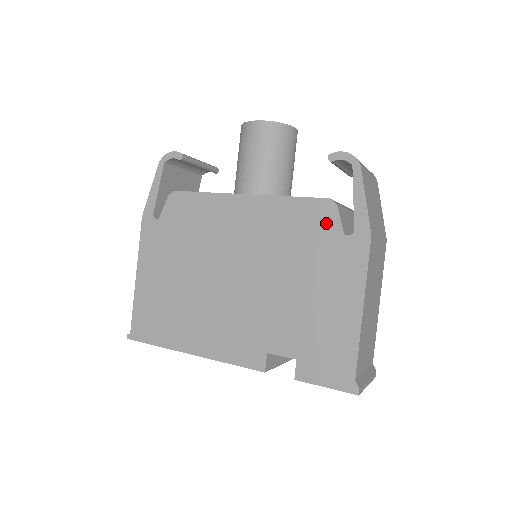
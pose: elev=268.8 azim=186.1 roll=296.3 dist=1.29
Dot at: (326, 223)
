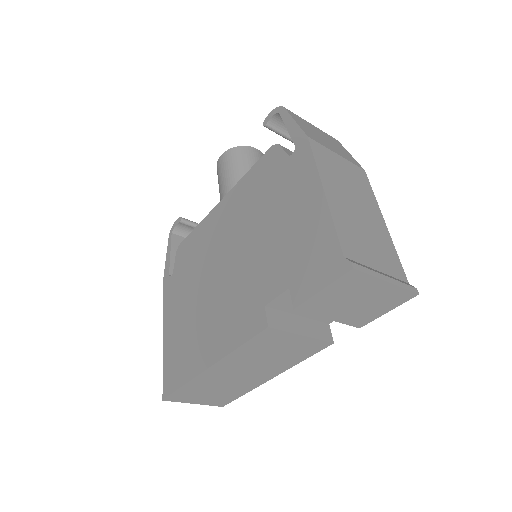
Dot at: (275, 162)
